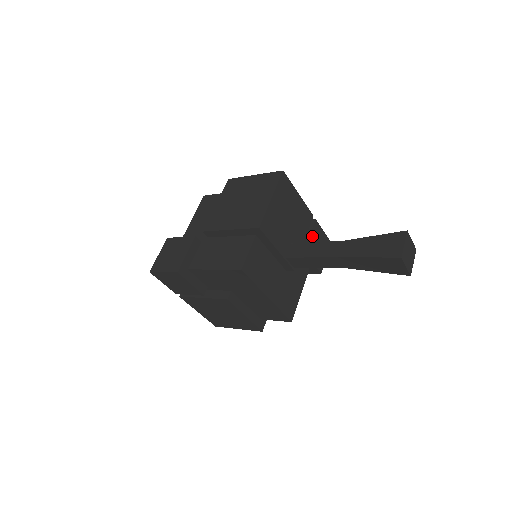
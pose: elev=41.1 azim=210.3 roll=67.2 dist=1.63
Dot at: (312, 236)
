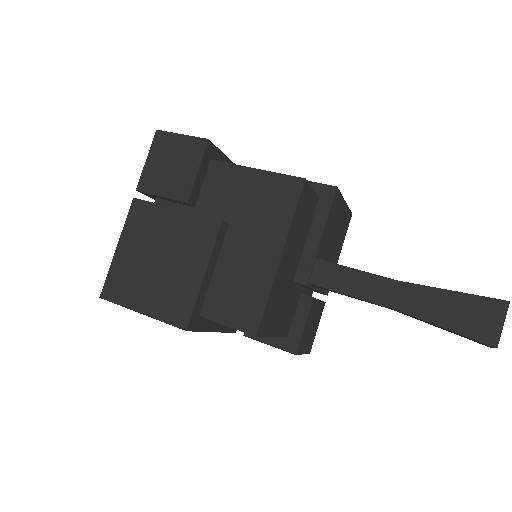
Dot at: (318, 306)
